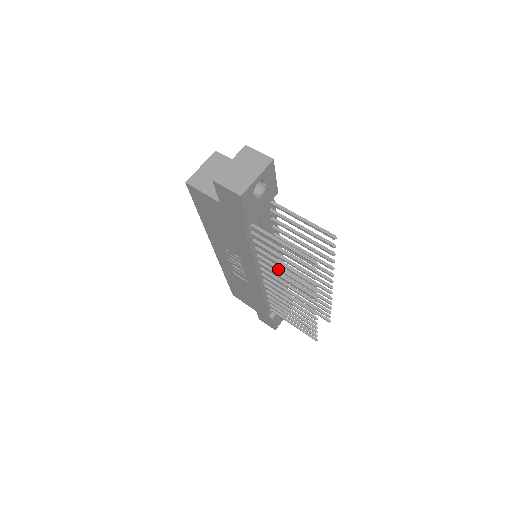
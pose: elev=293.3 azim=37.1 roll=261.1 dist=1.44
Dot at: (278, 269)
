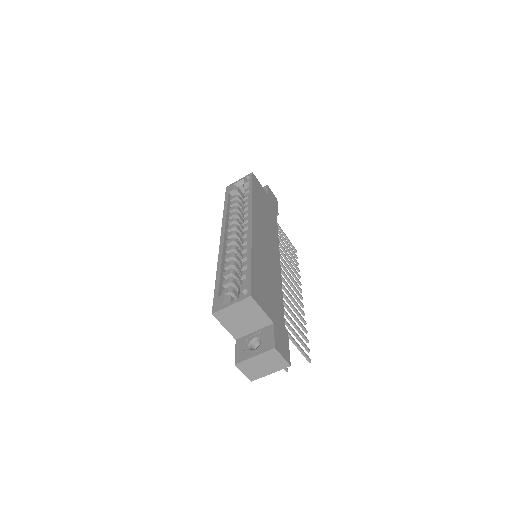
Dot at: occluded
